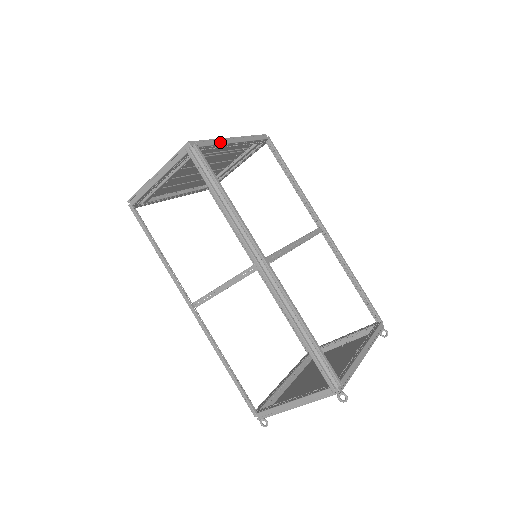
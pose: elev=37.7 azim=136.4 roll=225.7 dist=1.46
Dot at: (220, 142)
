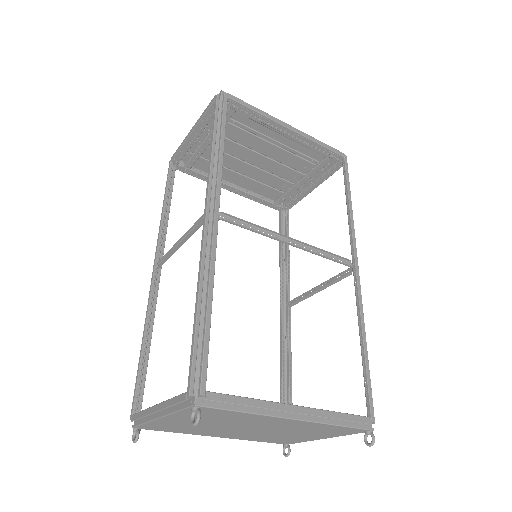
Dot at: (264, 113)
